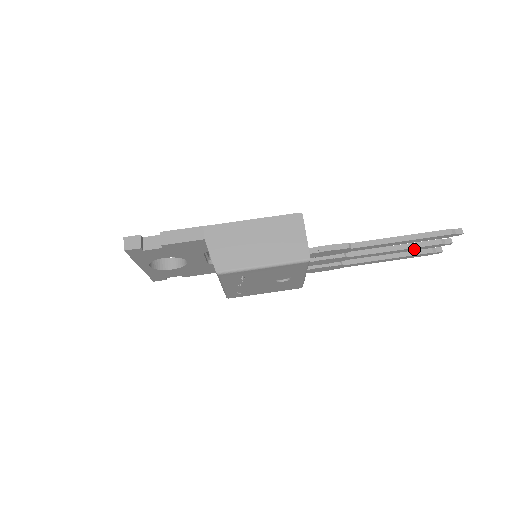
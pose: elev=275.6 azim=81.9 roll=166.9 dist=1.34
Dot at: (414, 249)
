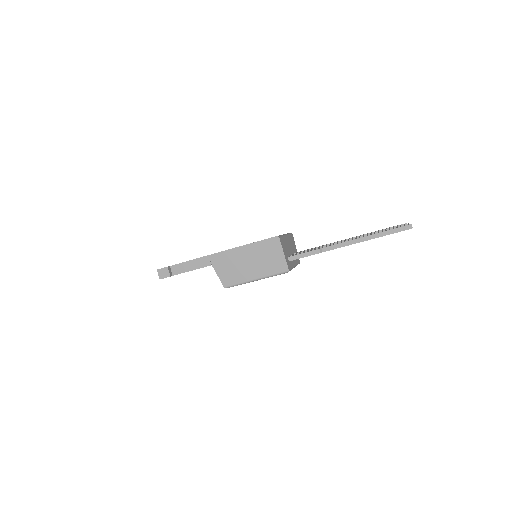
Dot at: occluded
